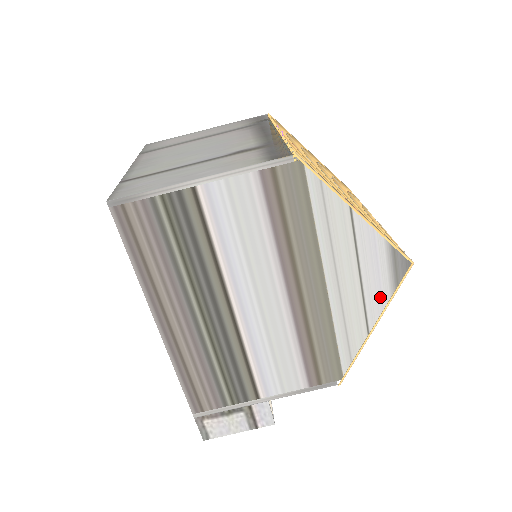
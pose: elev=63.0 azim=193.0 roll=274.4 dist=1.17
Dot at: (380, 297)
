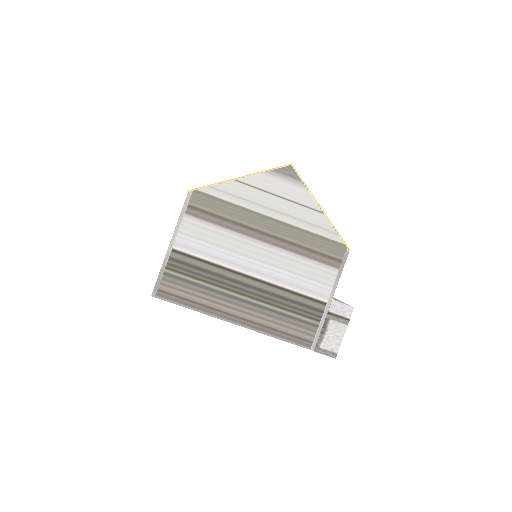
Dot at: (302, 193)
